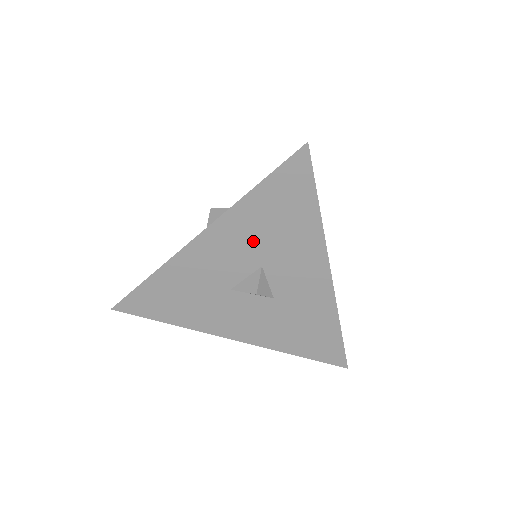
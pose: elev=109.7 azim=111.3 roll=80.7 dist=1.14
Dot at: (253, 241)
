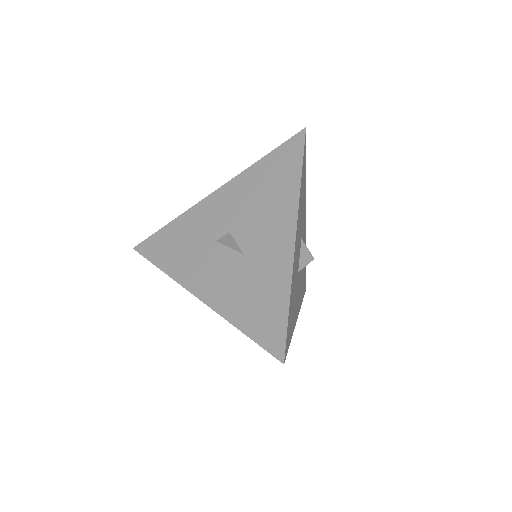
Dot at: (248, 198)
